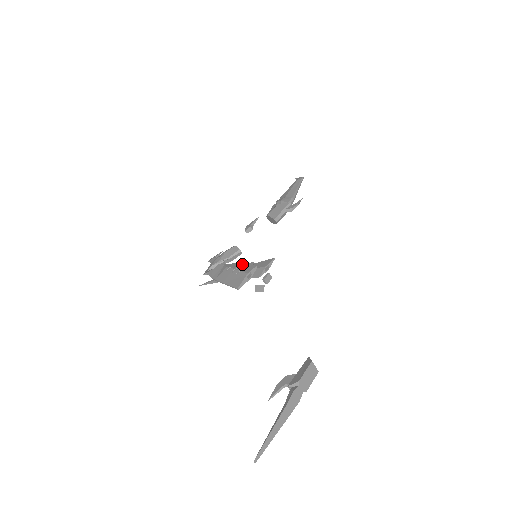
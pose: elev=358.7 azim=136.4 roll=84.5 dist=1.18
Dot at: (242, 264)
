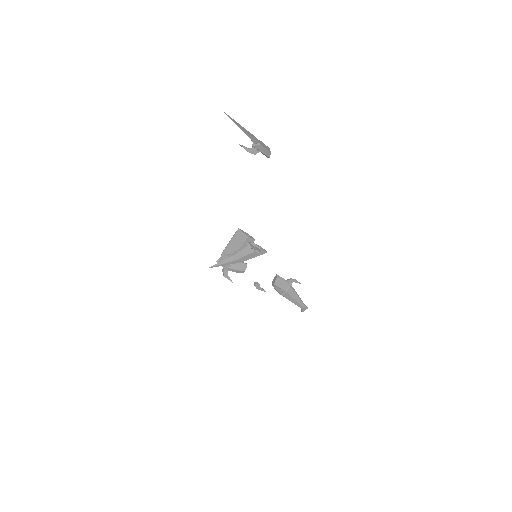
Dot at: occluded
